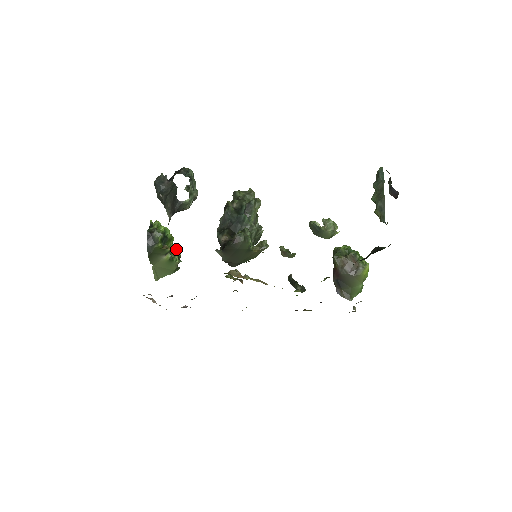
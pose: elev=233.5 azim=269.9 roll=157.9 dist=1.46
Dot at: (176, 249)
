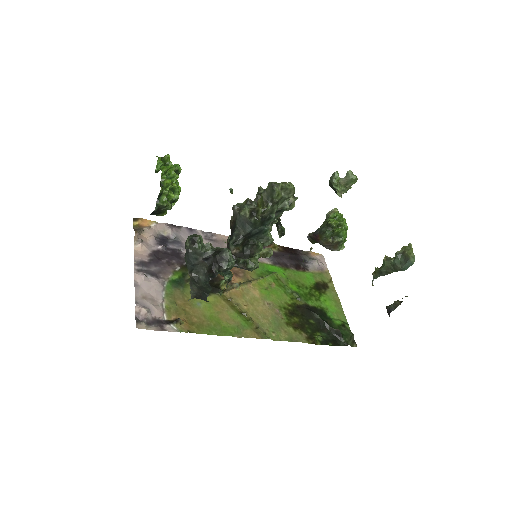
Dot at: occluded
